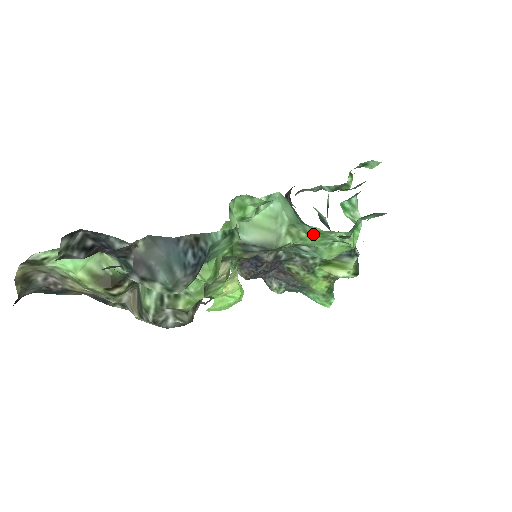
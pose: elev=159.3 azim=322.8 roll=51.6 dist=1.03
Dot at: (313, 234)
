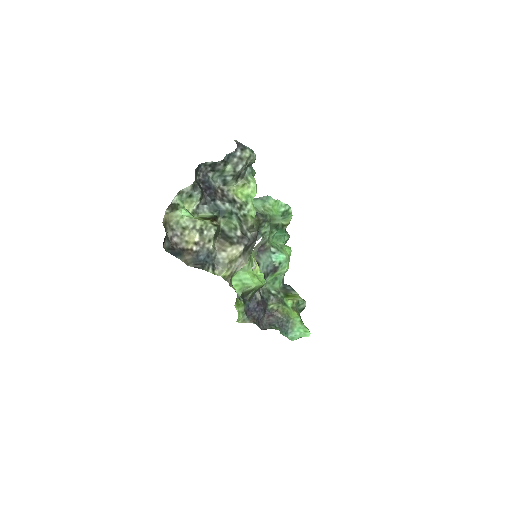
Dot at: (274, 204)
